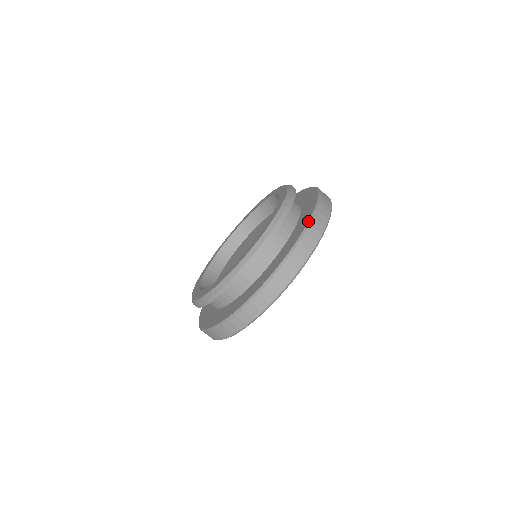
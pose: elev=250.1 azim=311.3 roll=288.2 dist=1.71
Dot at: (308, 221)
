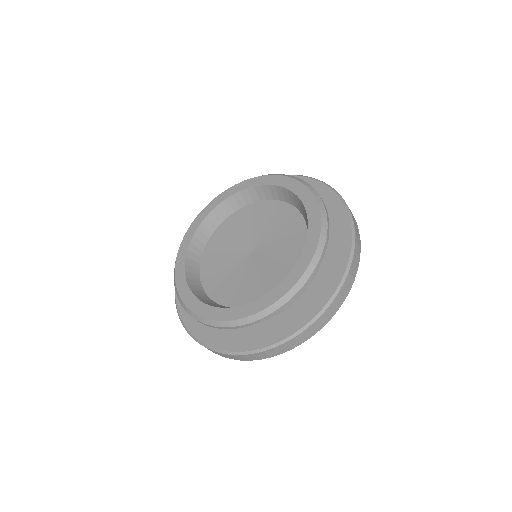
Dot at: (305, 325)
